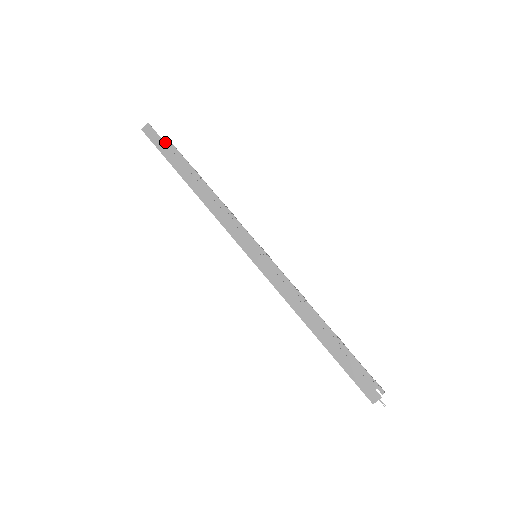
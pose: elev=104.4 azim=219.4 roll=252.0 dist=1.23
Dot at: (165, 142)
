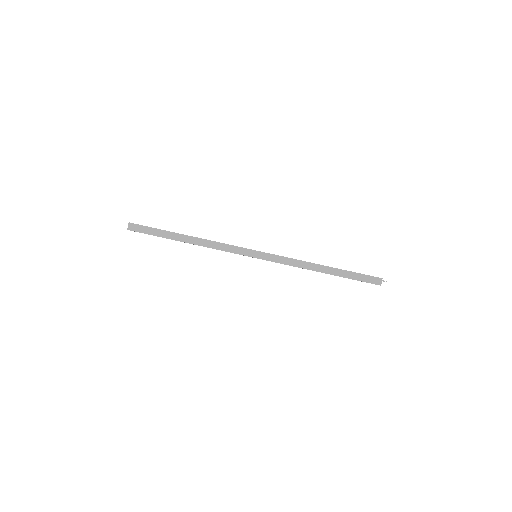
Dot at: occluded
